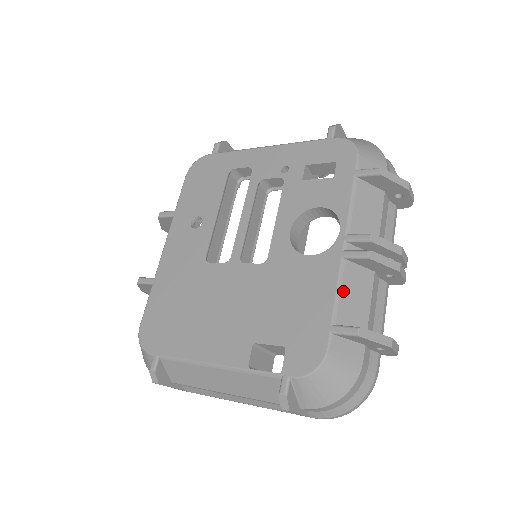
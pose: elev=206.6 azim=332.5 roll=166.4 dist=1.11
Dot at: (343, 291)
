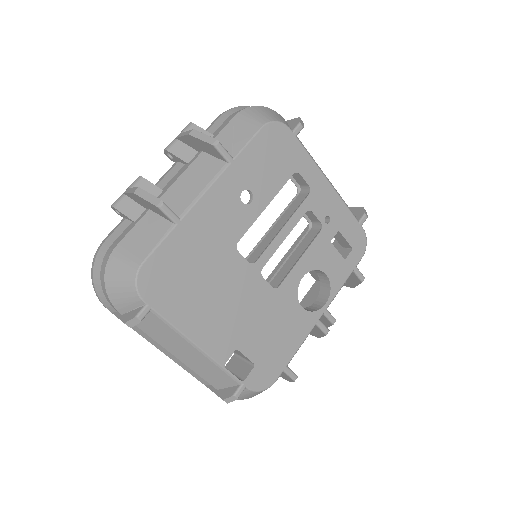
Dot at: occluded
